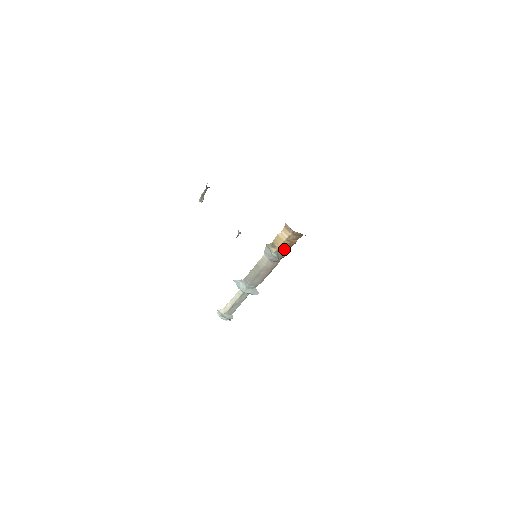
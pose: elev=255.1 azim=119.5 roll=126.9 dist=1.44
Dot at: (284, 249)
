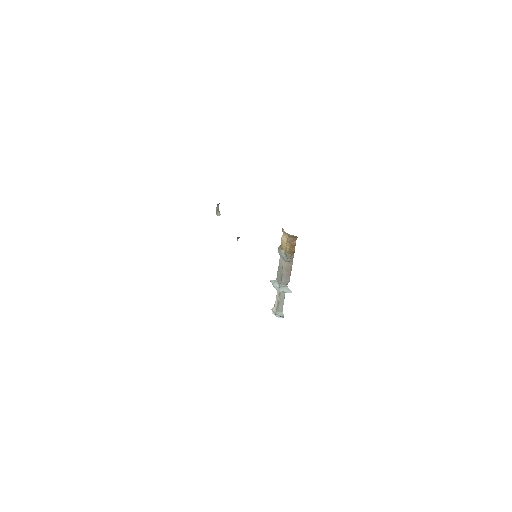
Dot at: (289, 250)
